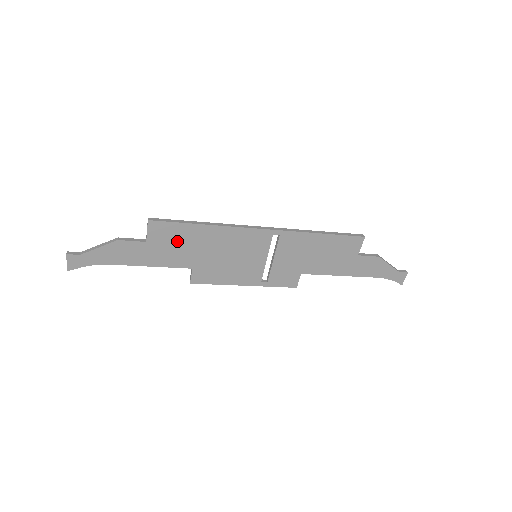
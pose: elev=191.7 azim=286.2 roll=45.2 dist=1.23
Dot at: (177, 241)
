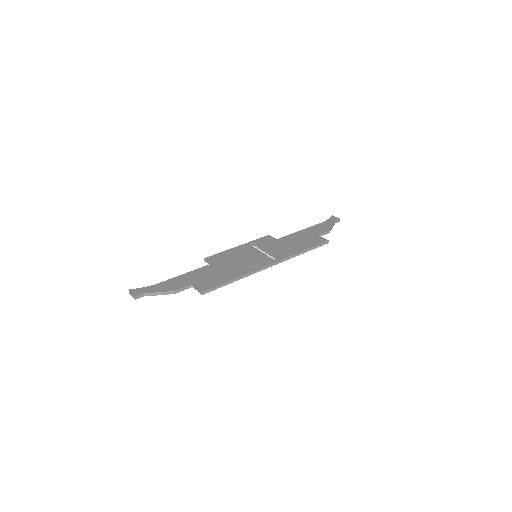
Dot at: occluded
